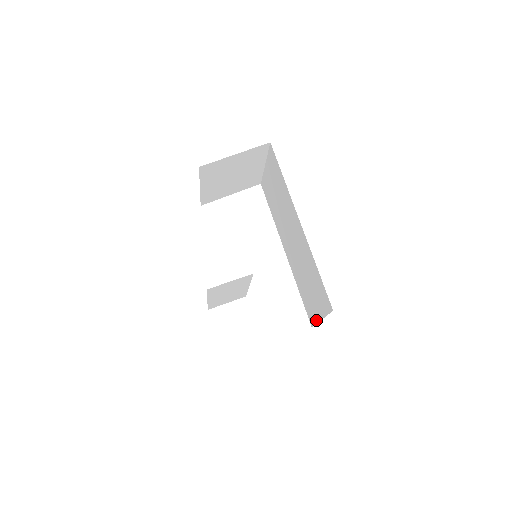
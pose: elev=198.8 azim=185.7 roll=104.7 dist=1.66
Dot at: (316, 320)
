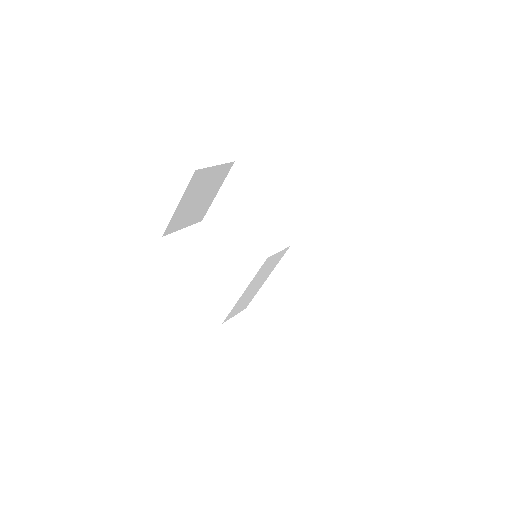
Dot at: (319, 308)
